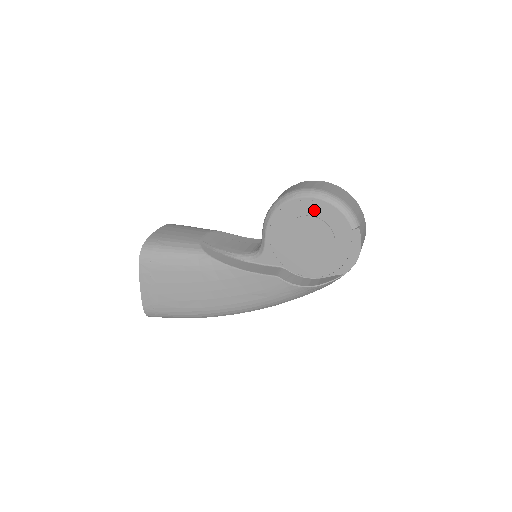
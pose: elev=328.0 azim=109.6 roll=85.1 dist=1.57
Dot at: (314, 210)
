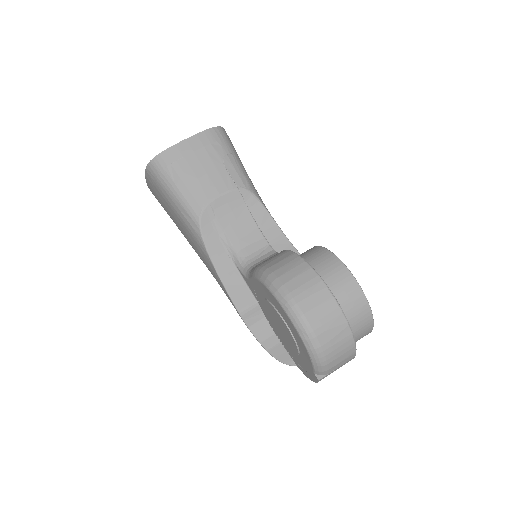
Dot at: (292, 328)
